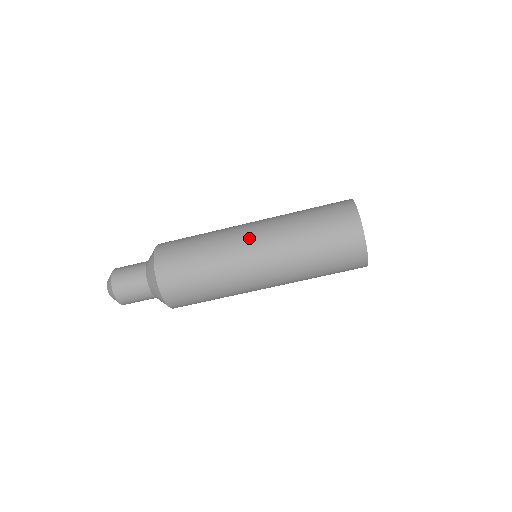
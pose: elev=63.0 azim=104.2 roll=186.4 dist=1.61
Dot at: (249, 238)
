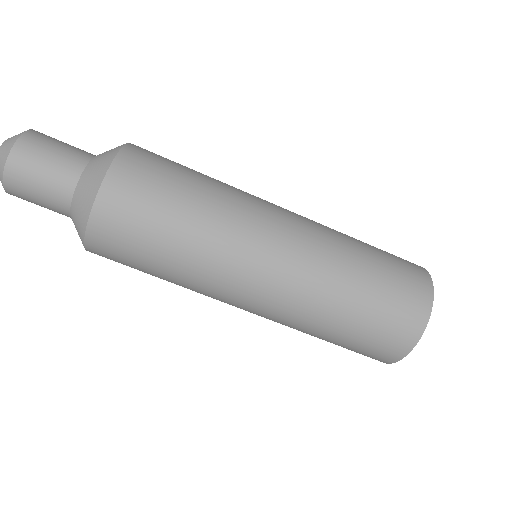
Dot at: (273, 243)
